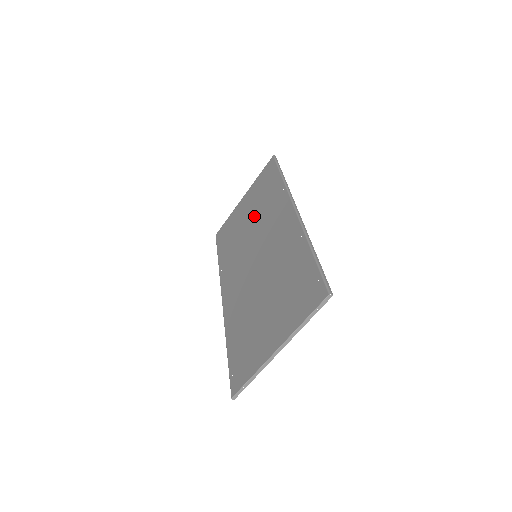
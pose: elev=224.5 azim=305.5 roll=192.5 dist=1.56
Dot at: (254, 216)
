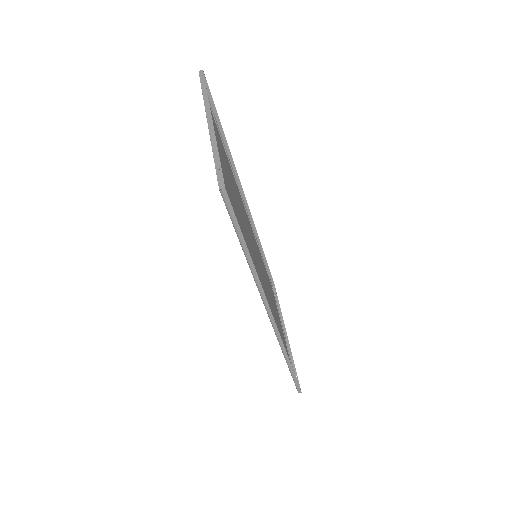
Dot at: occluded
